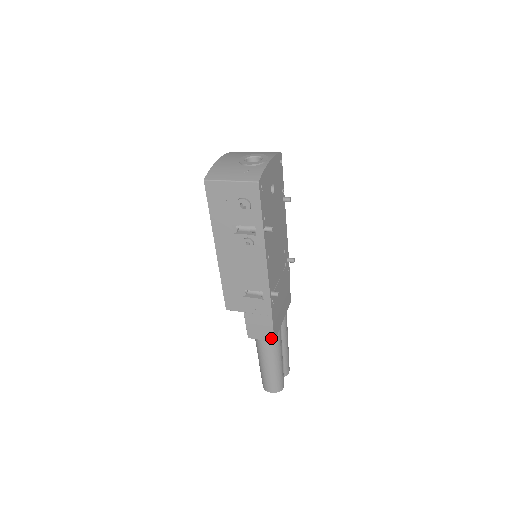
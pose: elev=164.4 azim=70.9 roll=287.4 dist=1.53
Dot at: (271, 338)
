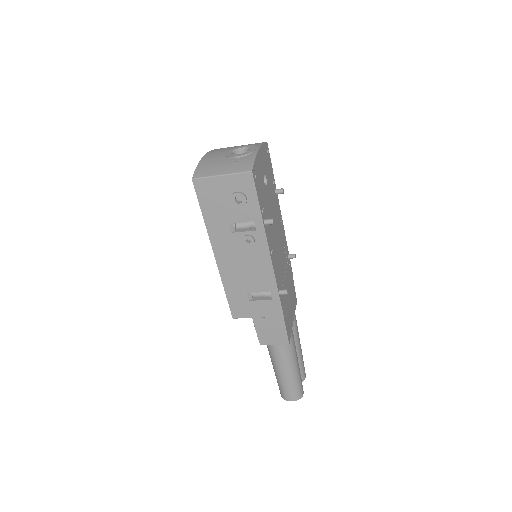
Dot at: (285, 341)
